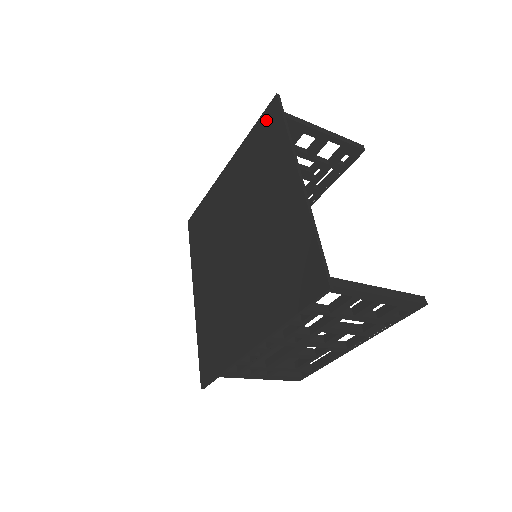
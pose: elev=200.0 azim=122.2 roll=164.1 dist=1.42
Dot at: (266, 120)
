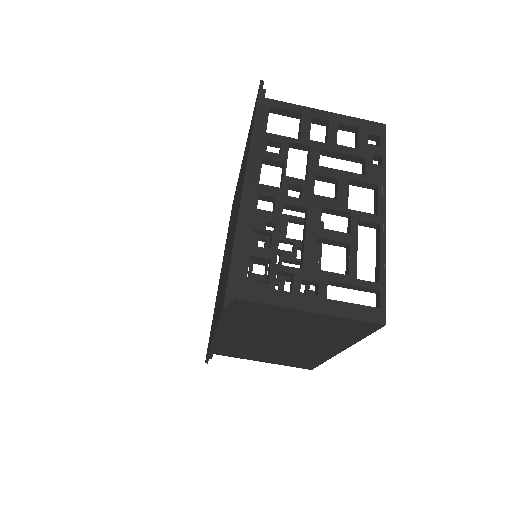
Dot at: occluded
